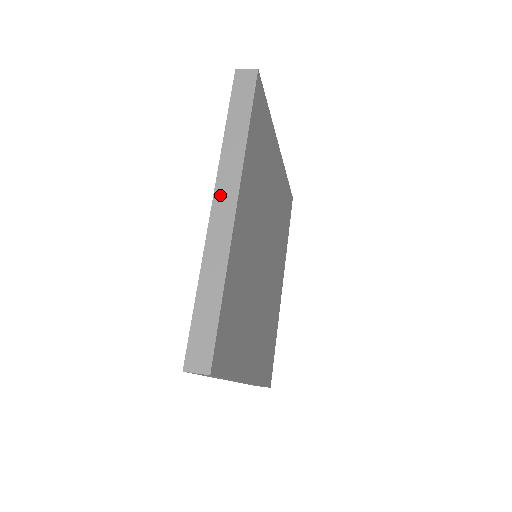
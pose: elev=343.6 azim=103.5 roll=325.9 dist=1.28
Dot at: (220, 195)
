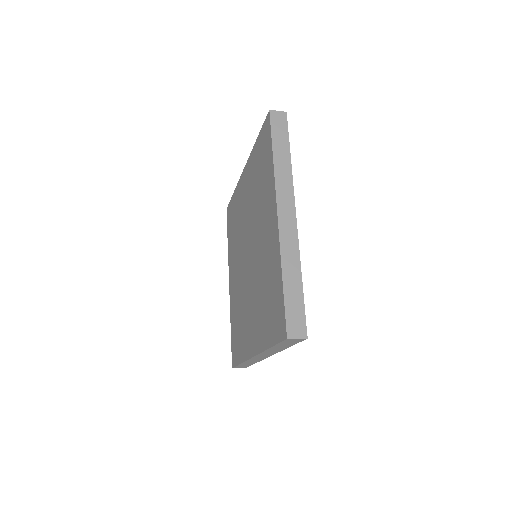
Dot at: (282, 206)
